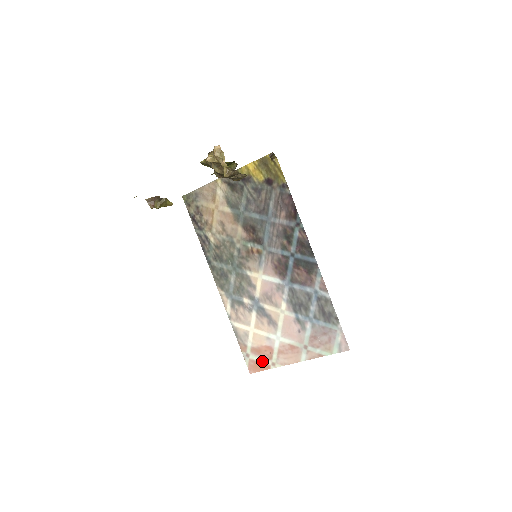
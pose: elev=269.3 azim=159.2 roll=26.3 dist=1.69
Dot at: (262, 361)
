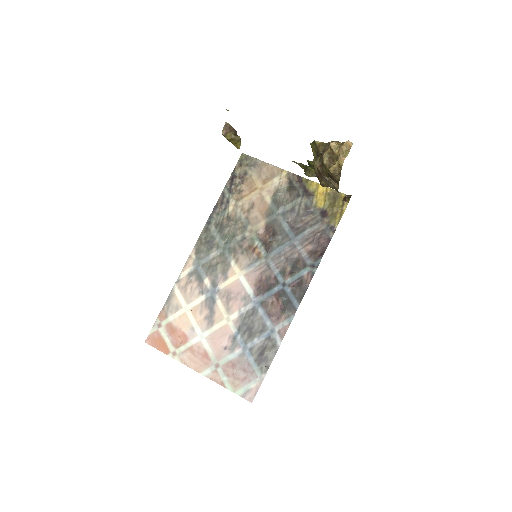
Dot at: (167, 342)
